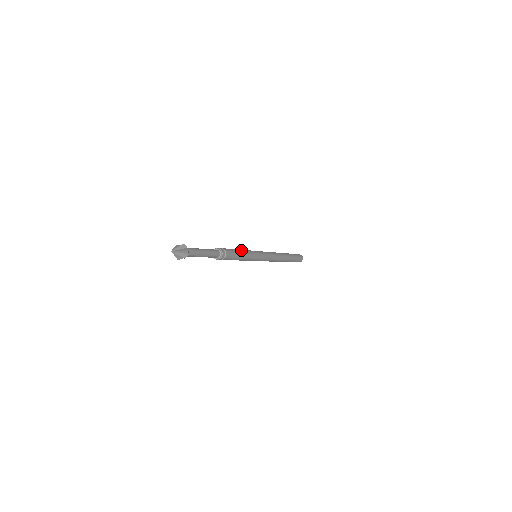
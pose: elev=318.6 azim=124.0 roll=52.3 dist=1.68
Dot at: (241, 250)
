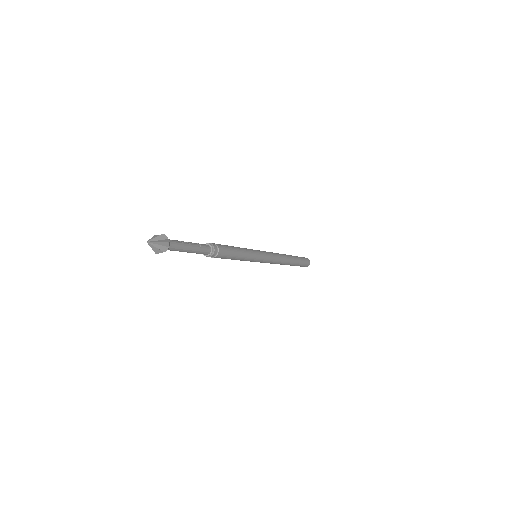
Dot at: (241, 253)
